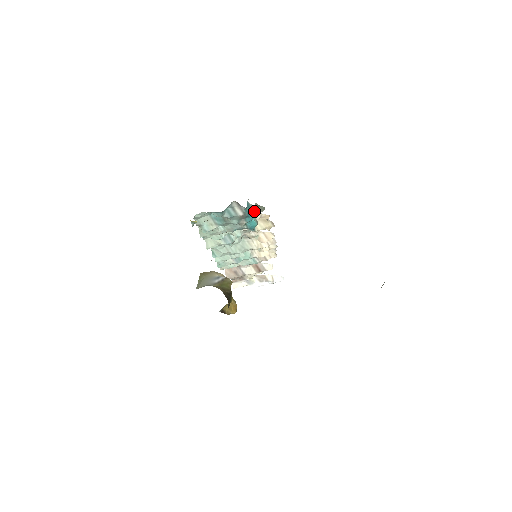
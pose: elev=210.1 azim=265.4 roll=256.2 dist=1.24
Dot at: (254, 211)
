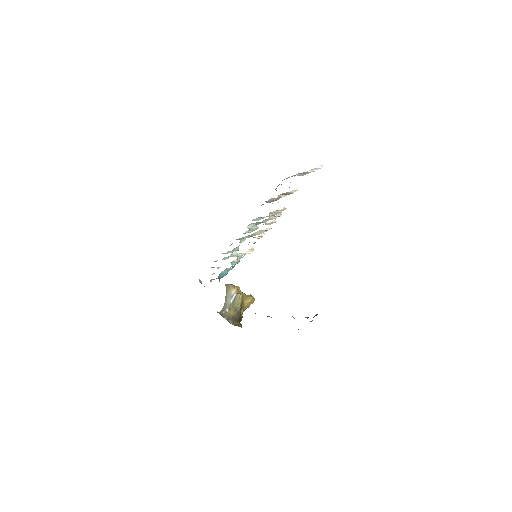
Dot at: (229, 268)
